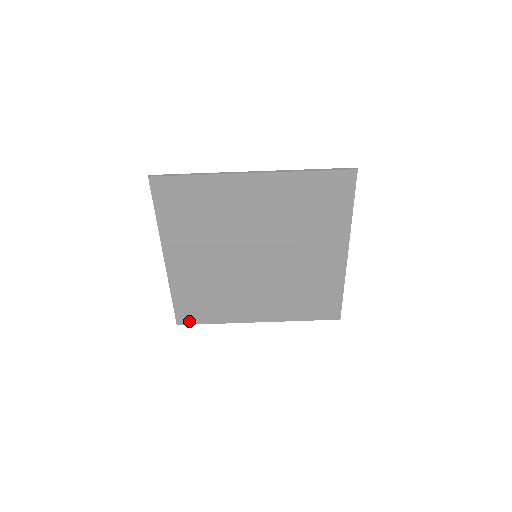
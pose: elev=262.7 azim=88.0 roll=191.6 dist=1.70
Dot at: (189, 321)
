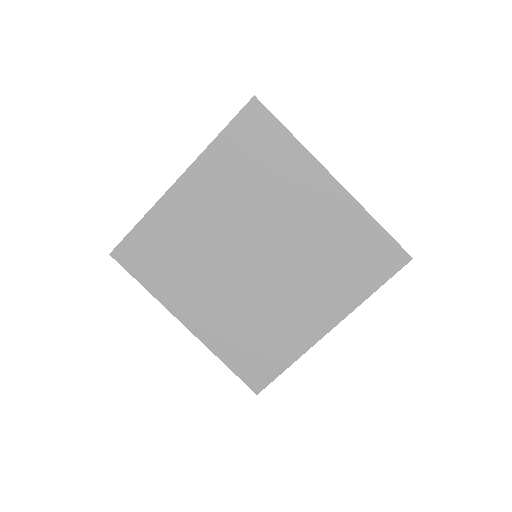
Dot at: (264, 381)
